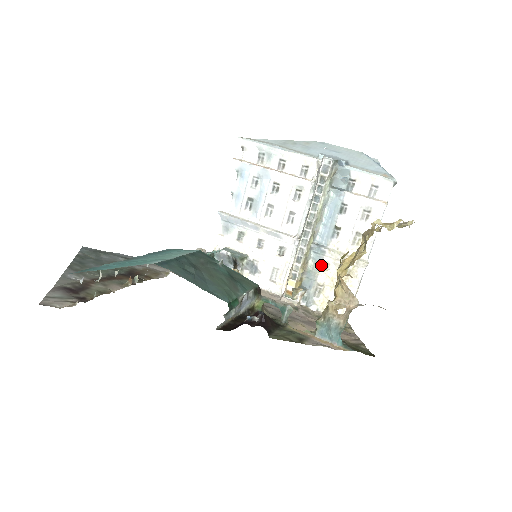
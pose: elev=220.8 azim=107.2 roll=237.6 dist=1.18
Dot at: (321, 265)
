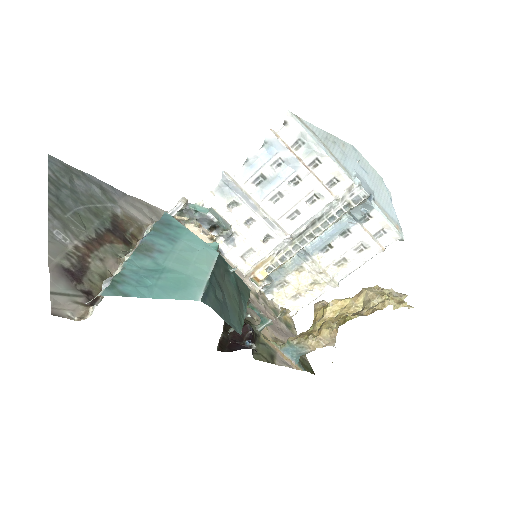
Dot at: (297, 268)
